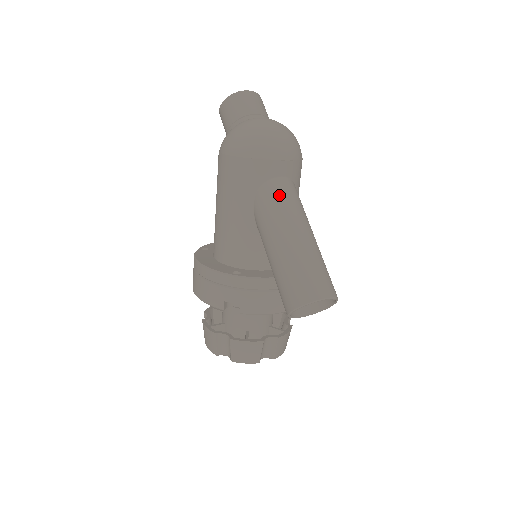
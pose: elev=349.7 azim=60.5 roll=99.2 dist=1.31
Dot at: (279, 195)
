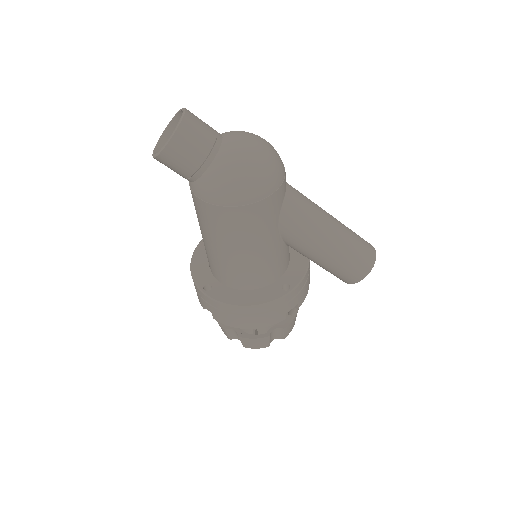
Dot at: (300, 206)
